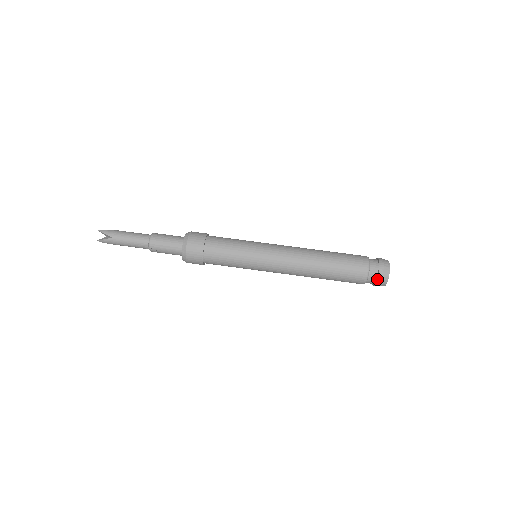
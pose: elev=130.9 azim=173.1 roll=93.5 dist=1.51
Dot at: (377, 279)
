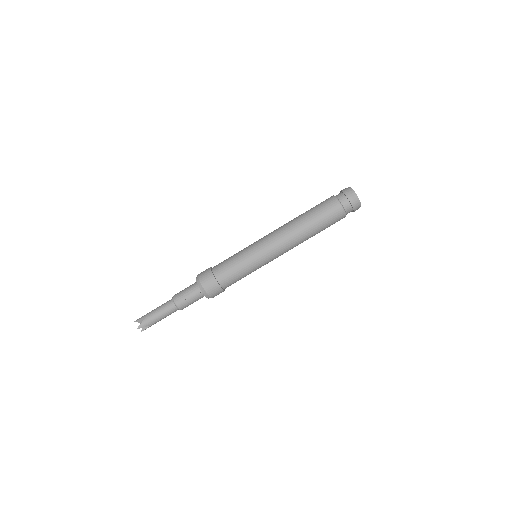
Dot at: (348, 199)
